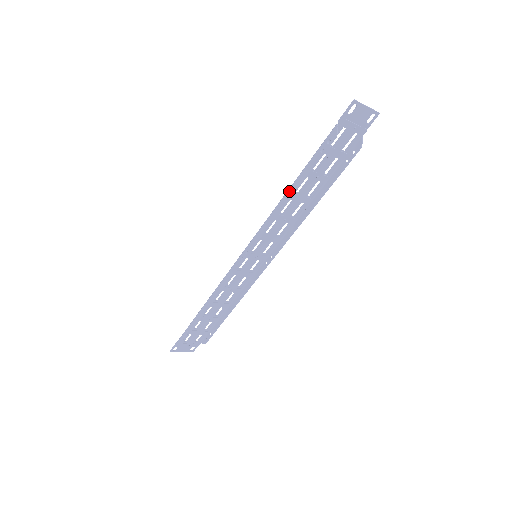
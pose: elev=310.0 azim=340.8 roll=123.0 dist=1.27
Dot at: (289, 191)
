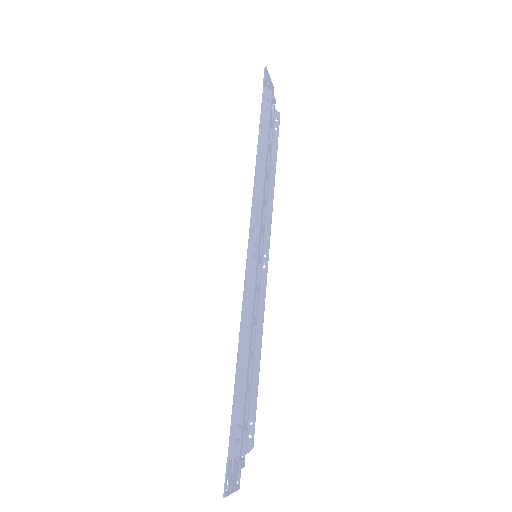
Dot at: (259, 157)
